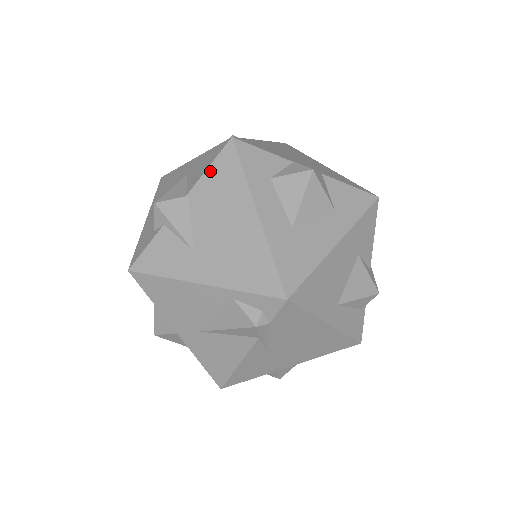
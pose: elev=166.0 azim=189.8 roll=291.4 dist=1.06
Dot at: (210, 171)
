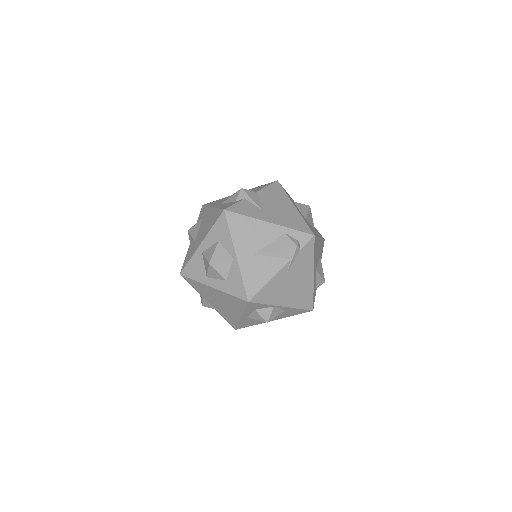
Dot at: (268, 187)
